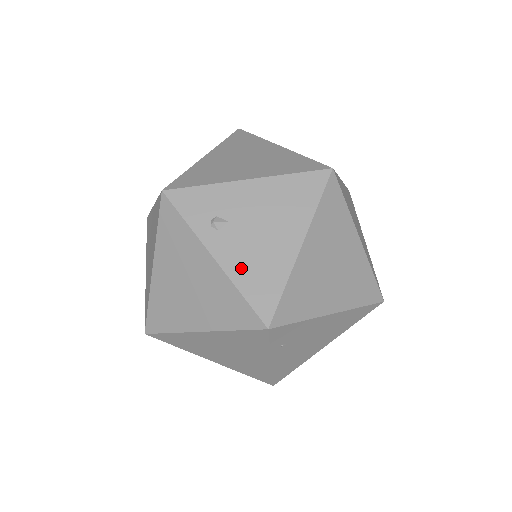
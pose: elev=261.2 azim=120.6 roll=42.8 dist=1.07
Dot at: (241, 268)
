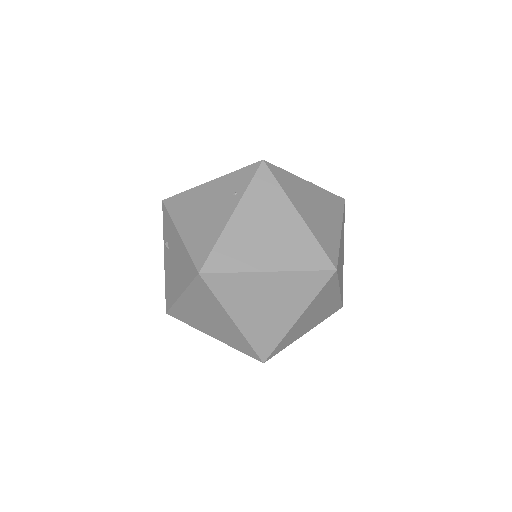
Dot at: occluded
